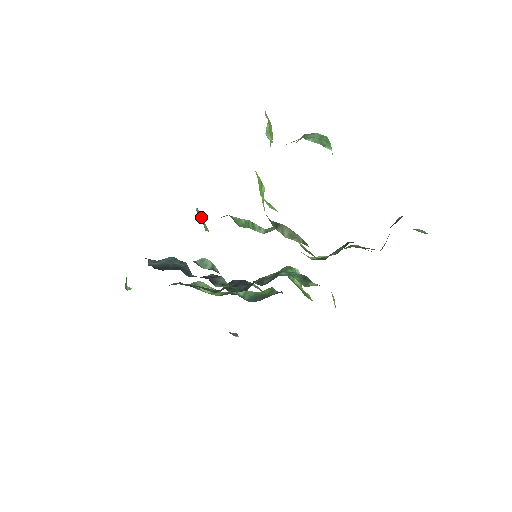
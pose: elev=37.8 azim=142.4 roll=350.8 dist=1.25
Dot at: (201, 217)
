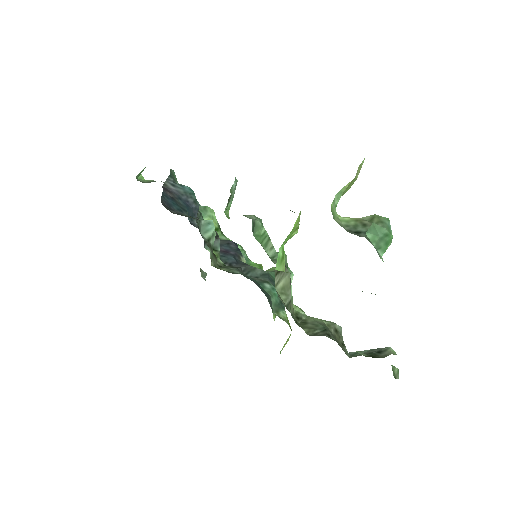
Dot at: (232, 194)
